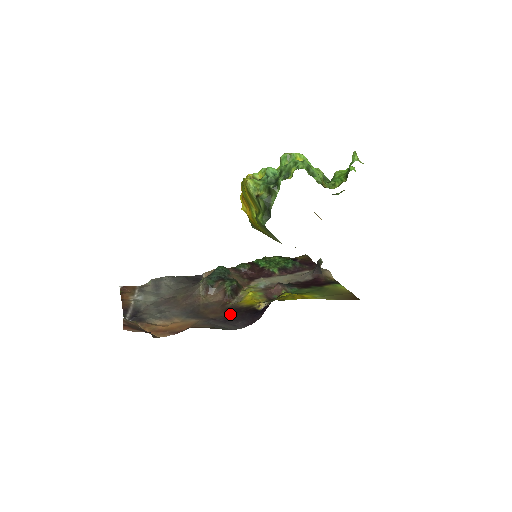
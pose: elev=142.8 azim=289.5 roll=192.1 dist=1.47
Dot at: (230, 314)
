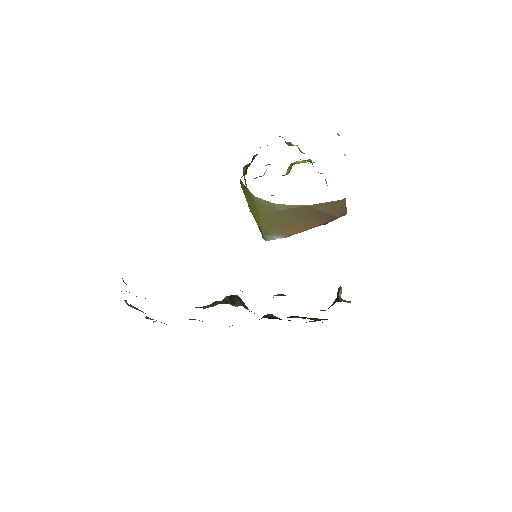
Dot at: occluded
